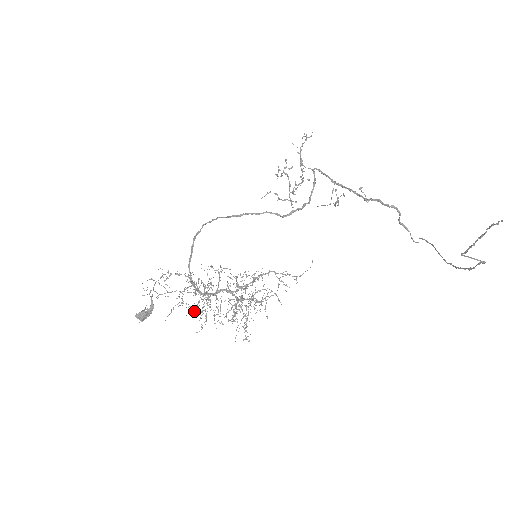
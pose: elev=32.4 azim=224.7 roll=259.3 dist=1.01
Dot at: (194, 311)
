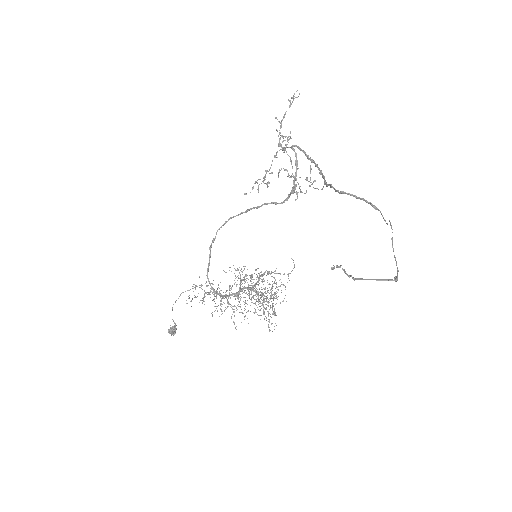
Dot at: occluded
